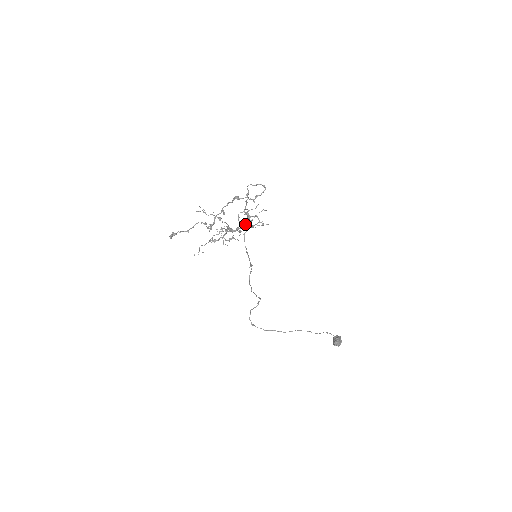
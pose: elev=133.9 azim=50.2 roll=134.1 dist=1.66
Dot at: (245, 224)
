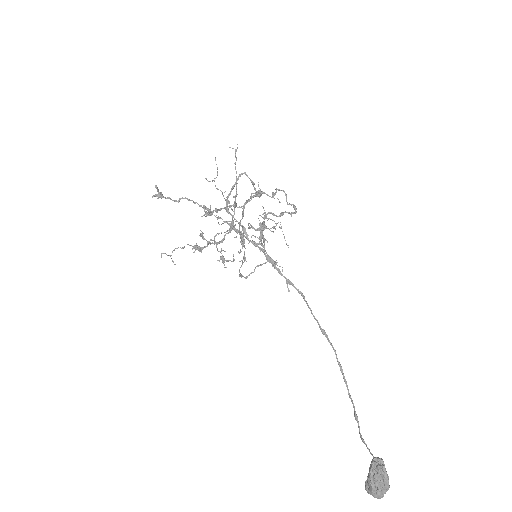
Dot at: (255, 229)
